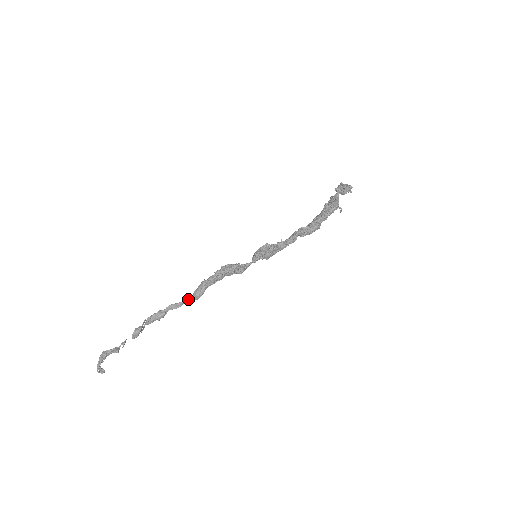
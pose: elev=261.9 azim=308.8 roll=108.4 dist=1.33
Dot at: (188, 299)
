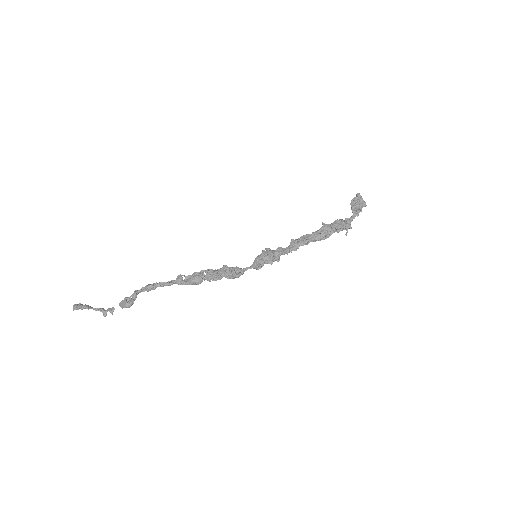
Dot at: (182, 282)
